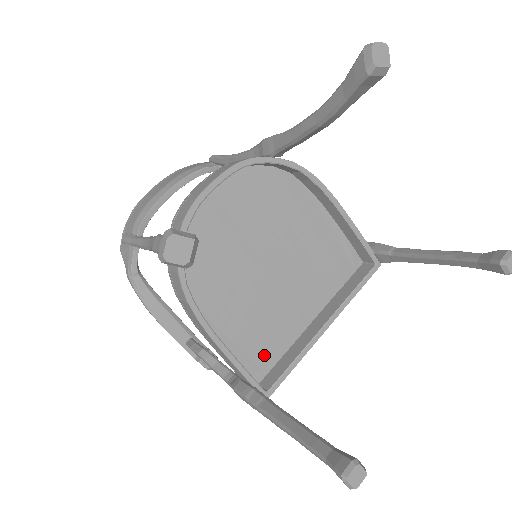
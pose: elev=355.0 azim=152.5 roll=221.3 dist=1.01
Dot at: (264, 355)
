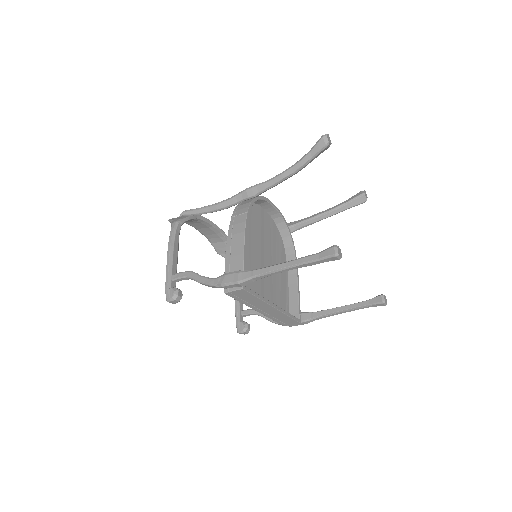
Dot at: occluded
